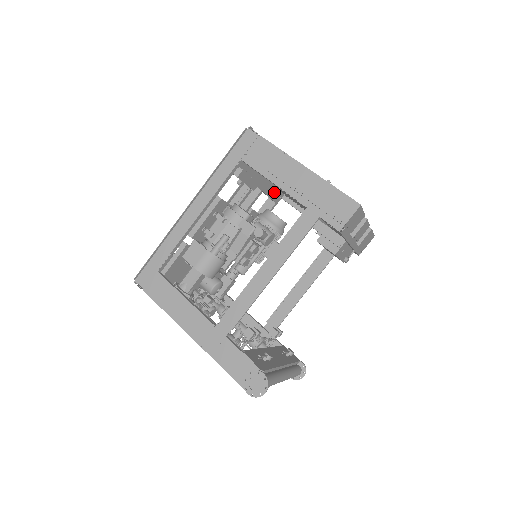
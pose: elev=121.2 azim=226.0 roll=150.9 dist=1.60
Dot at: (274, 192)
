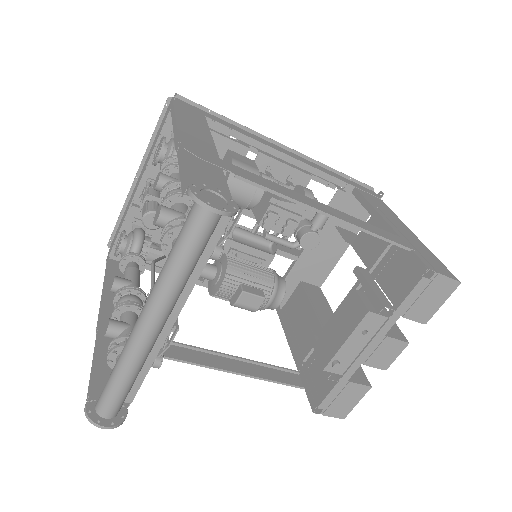
Dot at: (290, 285)
